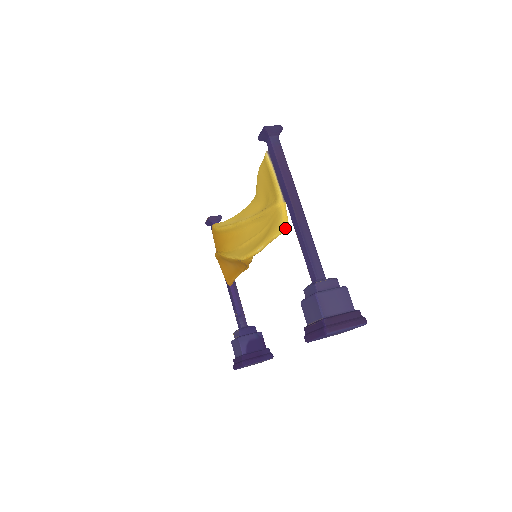
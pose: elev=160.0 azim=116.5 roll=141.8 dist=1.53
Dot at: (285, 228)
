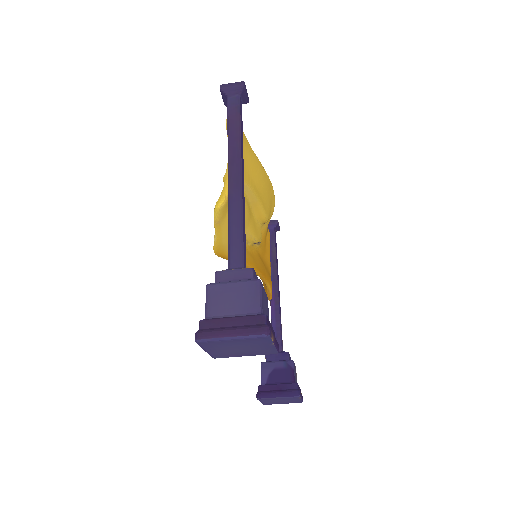
Dot at: (218, 205)
